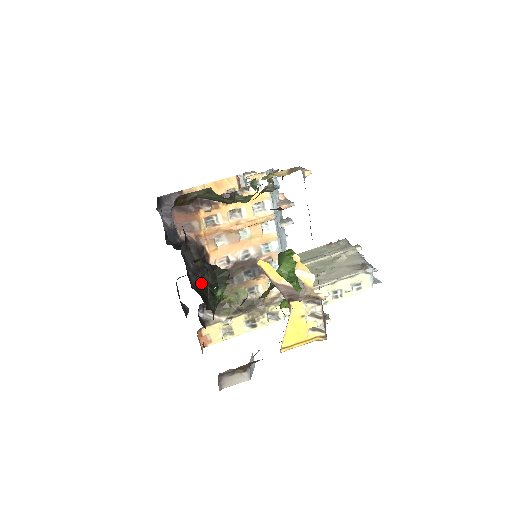
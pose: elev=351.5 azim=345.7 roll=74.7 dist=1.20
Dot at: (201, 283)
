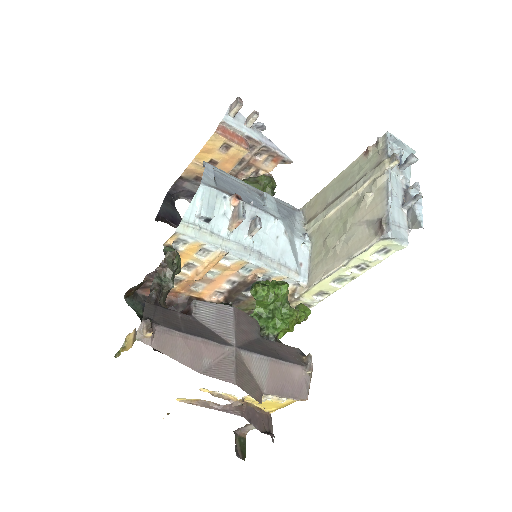
Dot at: occluded
